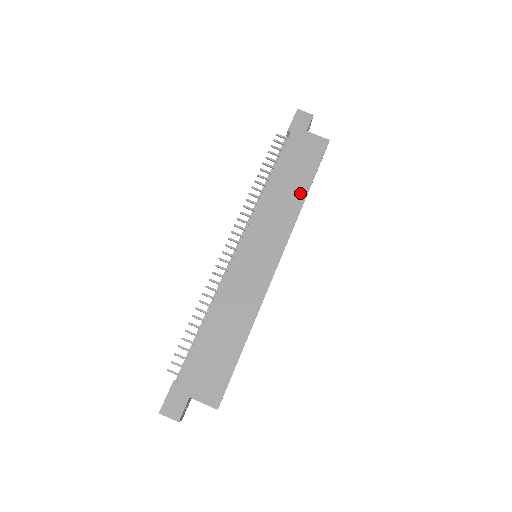
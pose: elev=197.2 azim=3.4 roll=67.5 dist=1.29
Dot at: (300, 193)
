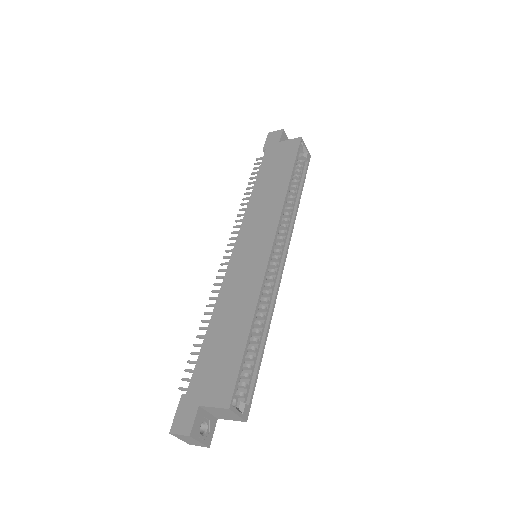
Dot at: (282, 185)
